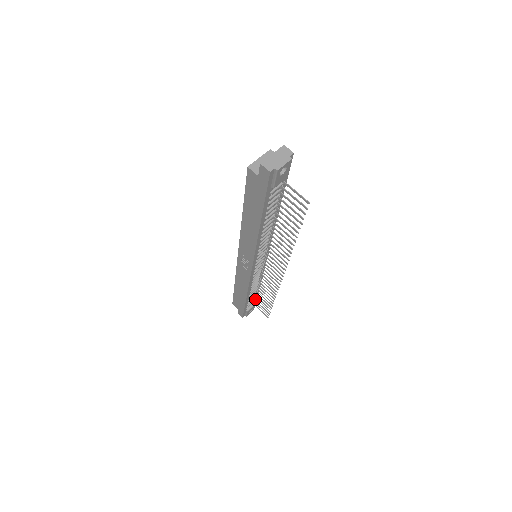
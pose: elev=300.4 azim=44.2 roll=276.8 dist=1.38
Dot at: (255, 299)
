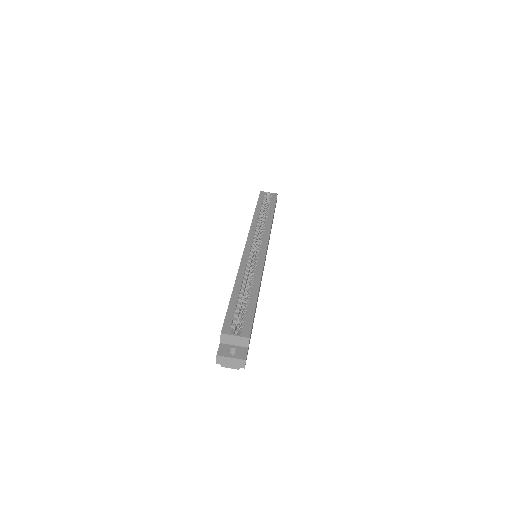
Dot at: occluded
